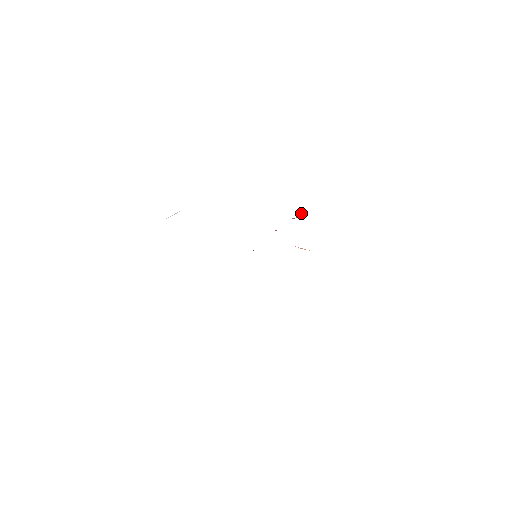
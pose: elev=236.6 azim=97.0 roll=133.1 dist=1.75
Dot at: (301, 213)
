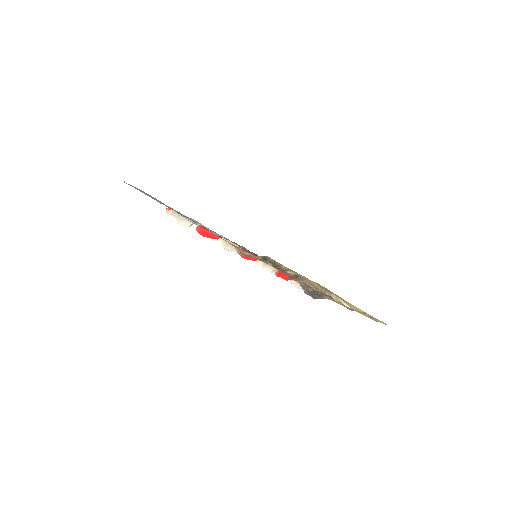
Dot at: occluded
